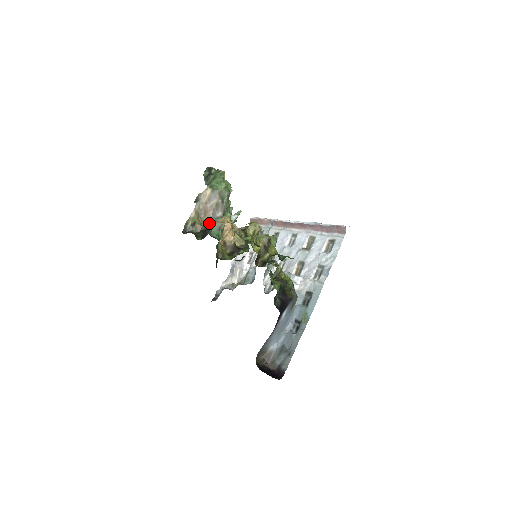
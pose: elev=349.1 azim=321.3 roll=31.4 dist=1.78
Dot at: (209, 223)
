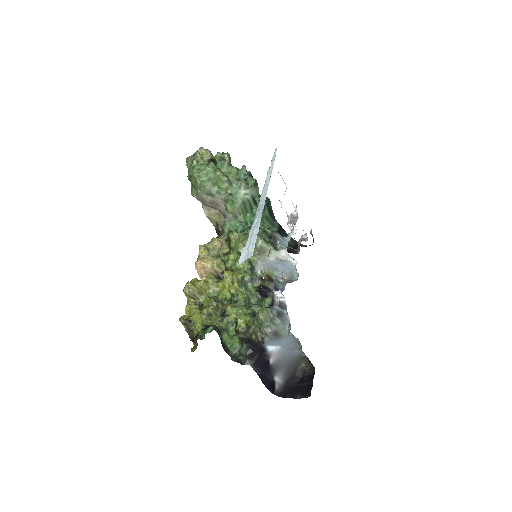
Dot at: occluded
